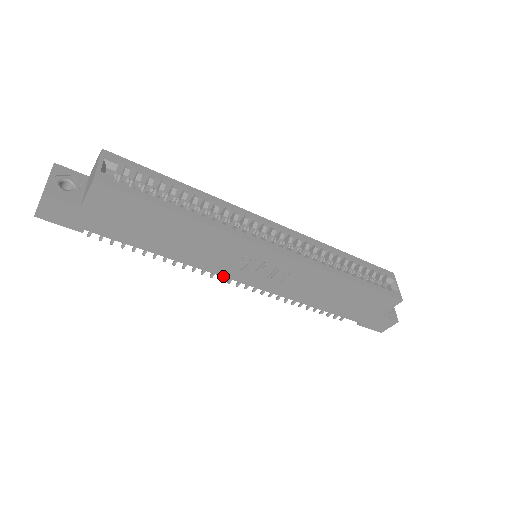
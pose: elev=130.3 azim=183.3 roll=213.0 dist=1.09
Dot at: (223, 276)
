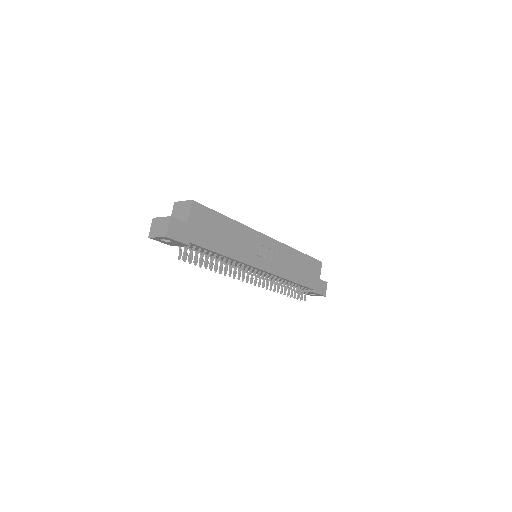
Dot at: (253, 266)
